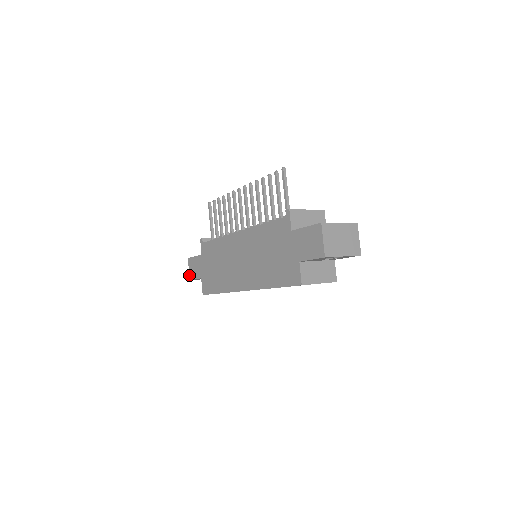
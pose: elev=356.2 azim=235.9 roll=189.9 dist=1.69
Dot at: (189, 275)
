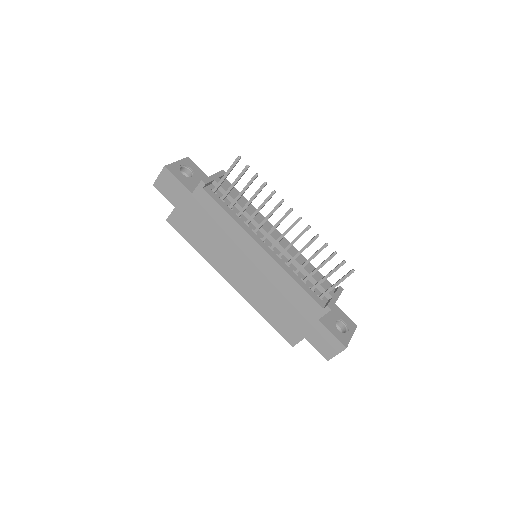
Dot at: (155, 181)
